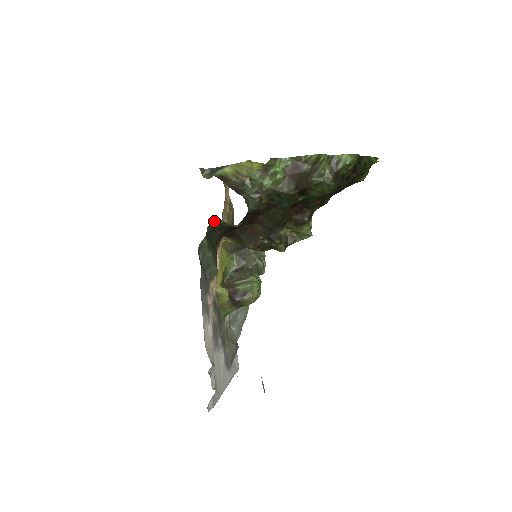
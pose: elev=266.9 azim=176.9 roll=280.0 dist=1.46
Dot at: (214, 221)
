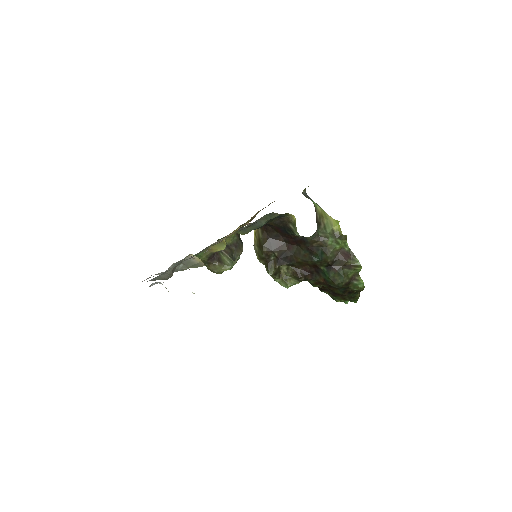
Dot at: (292, 216)
